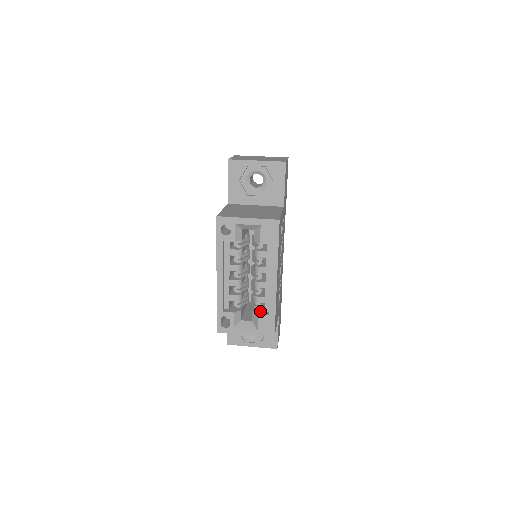
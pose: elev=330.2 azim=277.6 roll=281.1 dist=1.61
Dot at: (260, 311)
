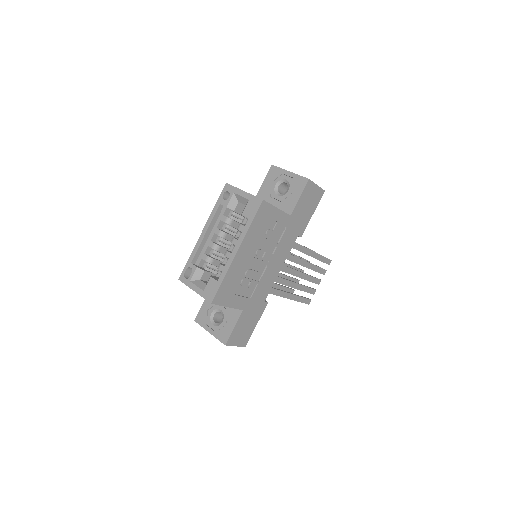
Dot at: (216, 278)
